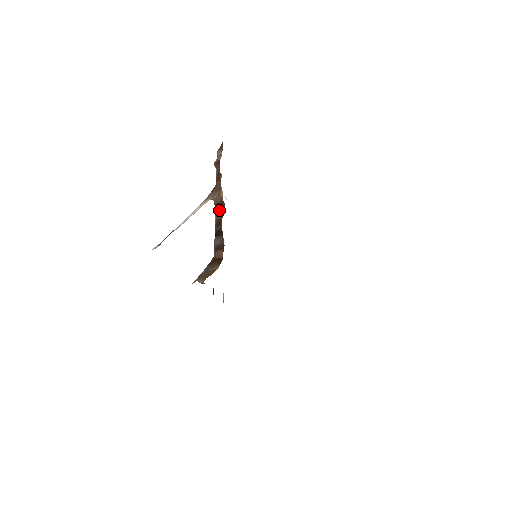
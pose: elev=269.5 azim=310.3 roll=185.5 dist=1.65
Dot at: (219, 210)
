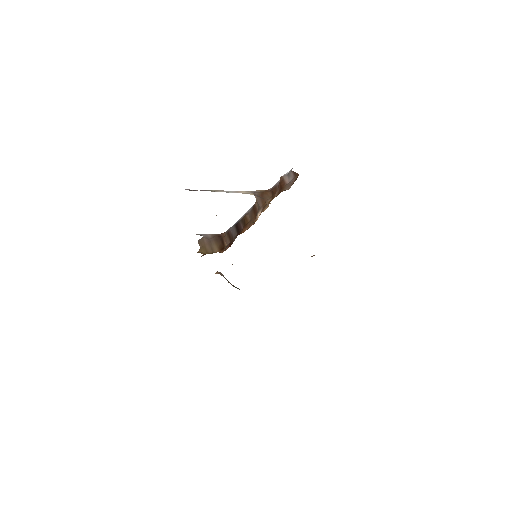
Dot at: (252, 214)
